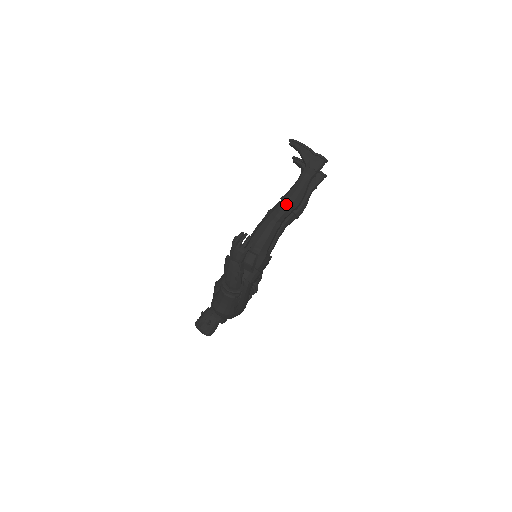
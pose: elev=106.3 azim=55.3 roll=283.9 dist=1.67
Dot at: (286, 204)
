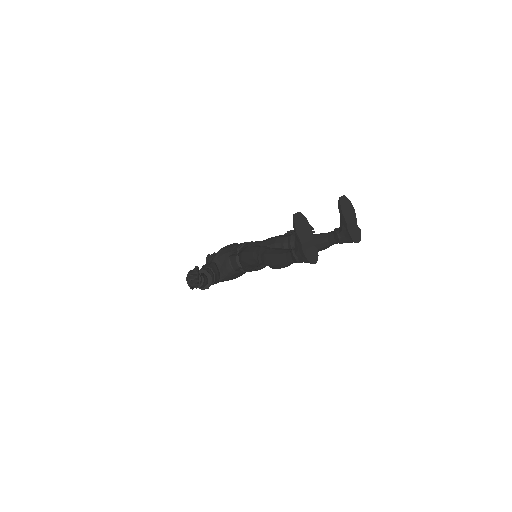
Dot at: (267, 260)
